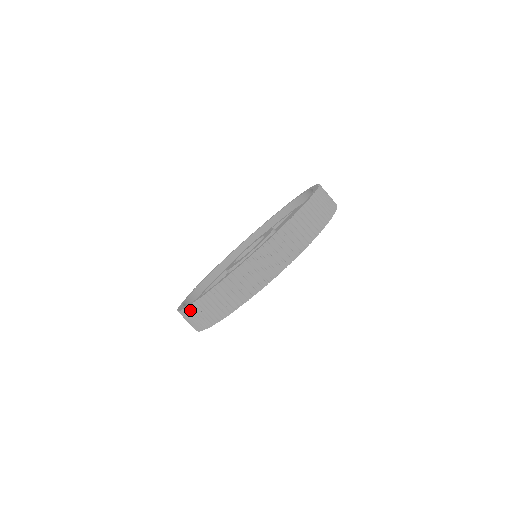
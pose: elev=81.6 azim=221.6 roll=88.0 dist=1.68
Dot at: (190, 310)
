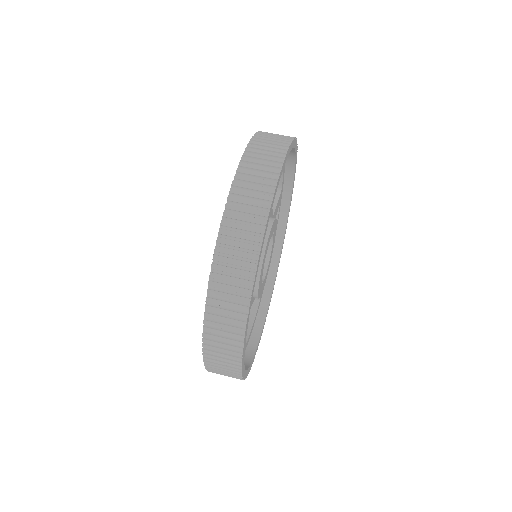
Dot at: (208, 340)
